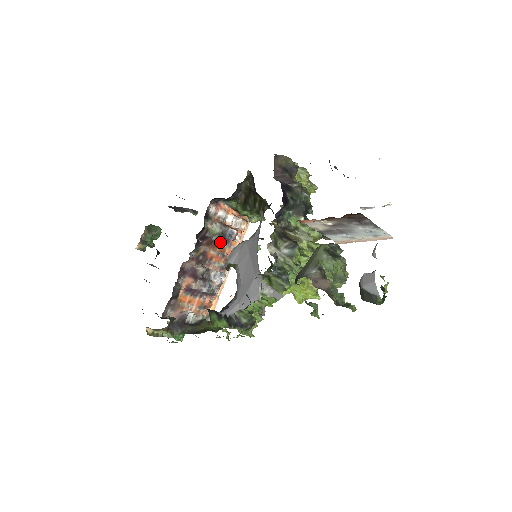
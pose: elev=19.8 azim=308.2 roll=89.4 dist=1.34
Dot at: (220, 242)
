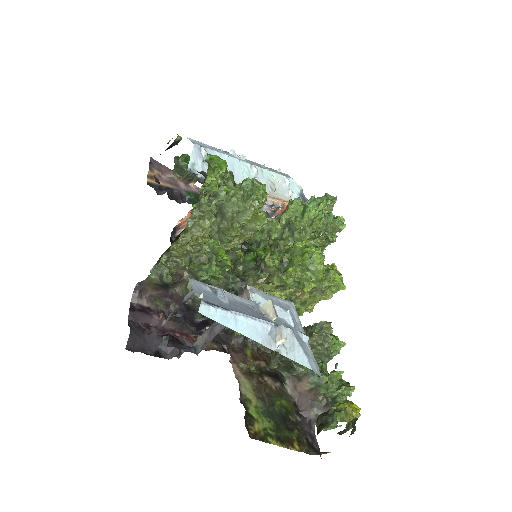
Dot at: occluded
